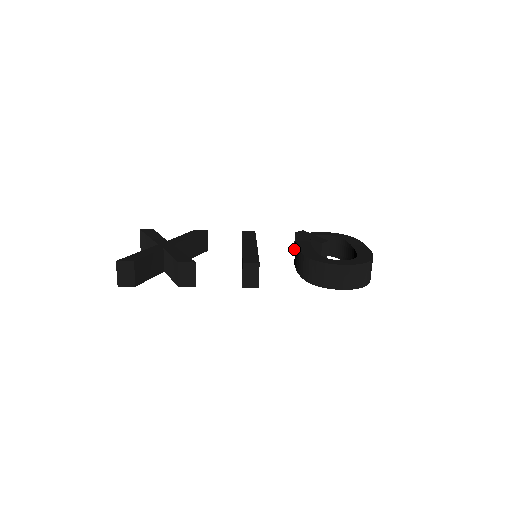
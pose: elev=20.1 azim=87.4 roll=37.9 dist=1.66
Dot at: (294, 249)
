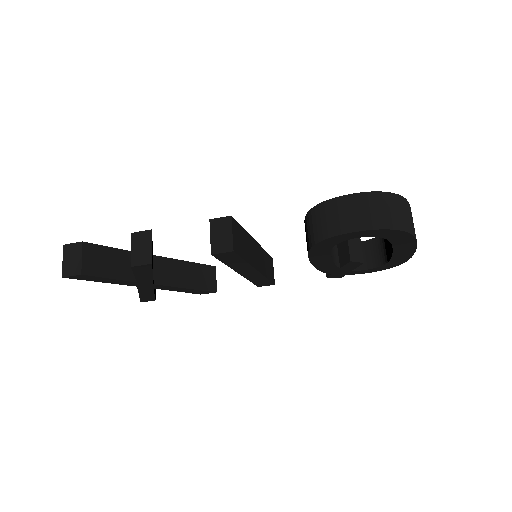
Dot at: occluded
